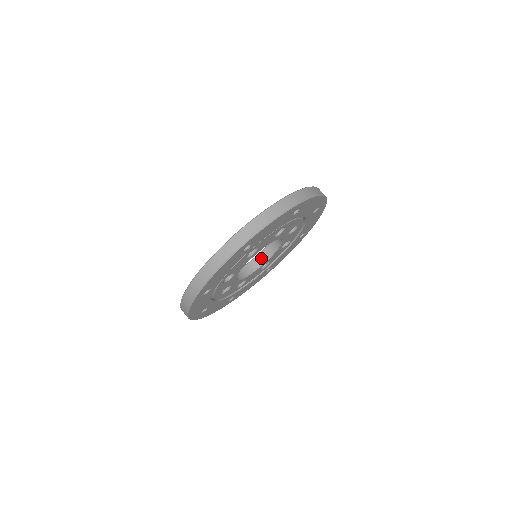
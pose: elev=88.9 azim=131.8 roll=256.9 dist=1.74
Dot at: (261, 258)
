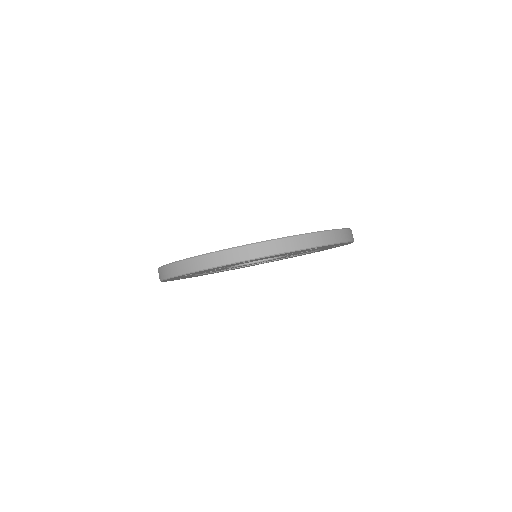
Dot at: occluded
